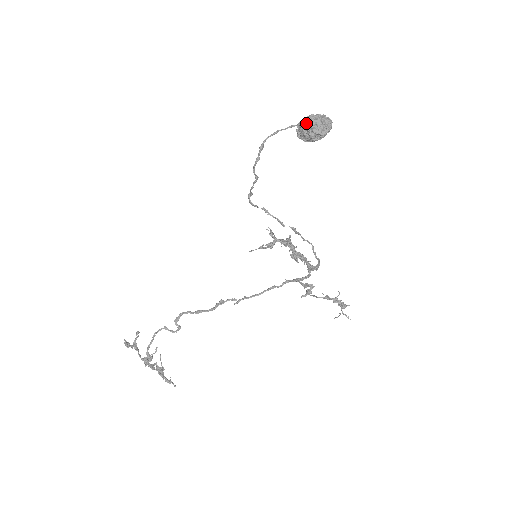
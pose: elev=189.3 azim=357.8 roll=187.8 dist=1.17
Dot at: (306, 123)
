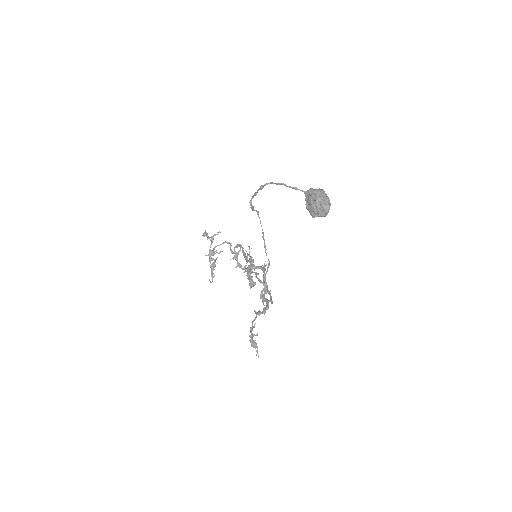
Dot at: (307, 194)
